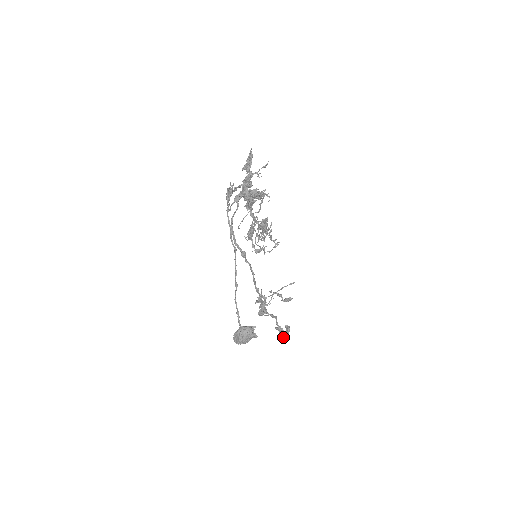
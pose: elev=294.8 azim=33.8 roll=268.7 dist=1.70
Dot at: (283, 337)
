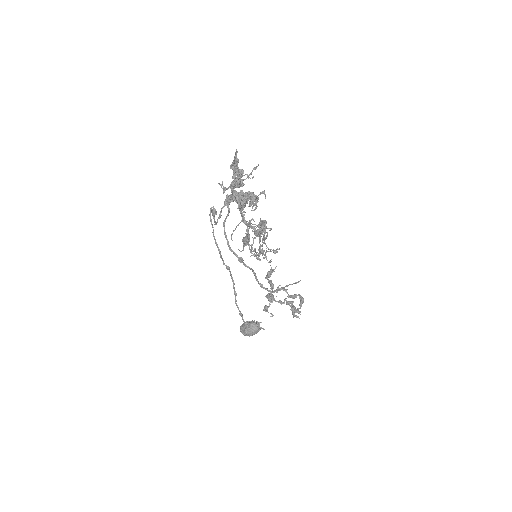
Dot at: (295, 315)
